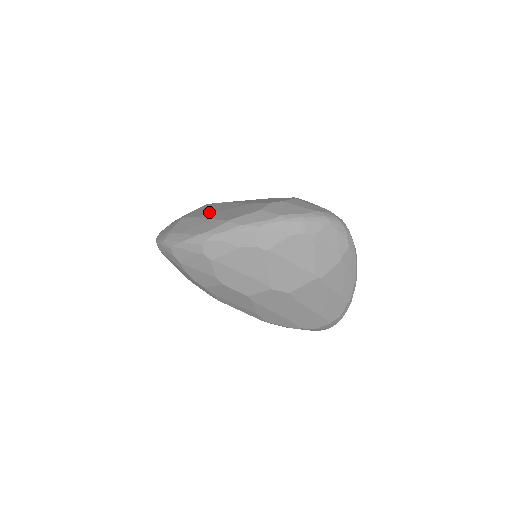
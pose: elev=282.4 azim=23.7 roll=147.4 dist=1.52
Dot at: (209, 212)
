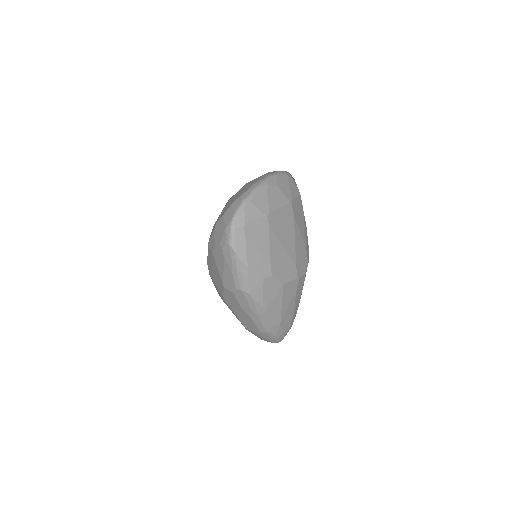
Dot at: occluded
